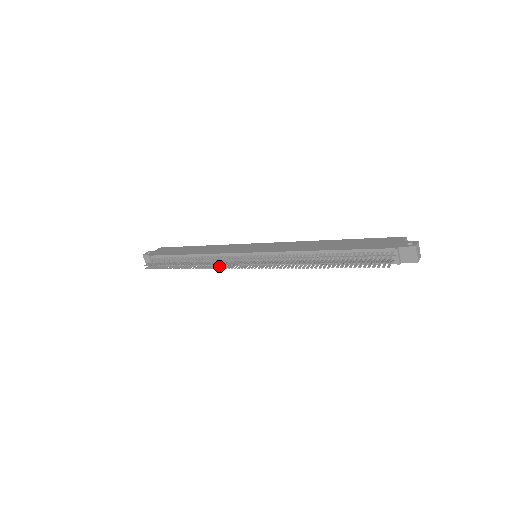
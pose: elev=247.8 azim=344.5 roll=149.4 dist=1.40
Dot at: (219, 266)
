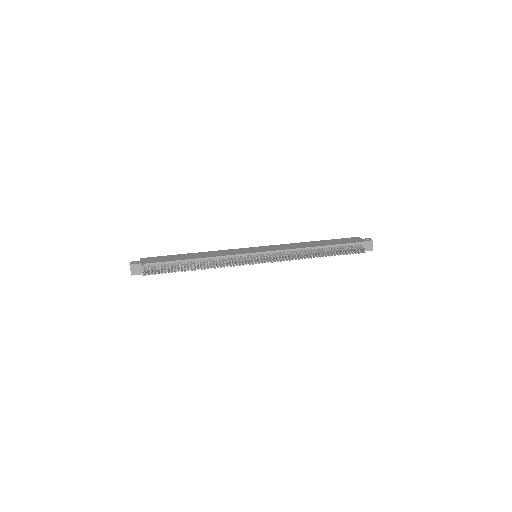
Dot at: occluded
